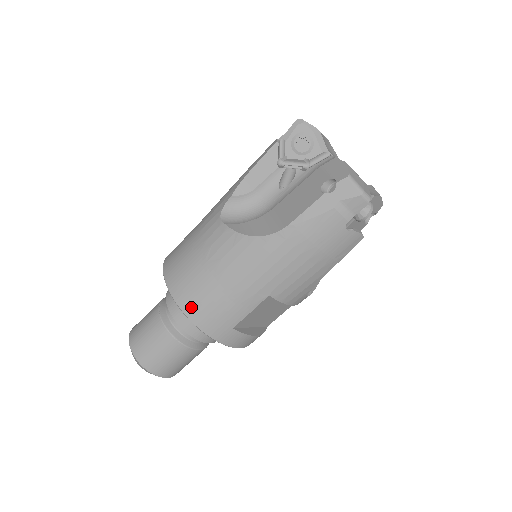
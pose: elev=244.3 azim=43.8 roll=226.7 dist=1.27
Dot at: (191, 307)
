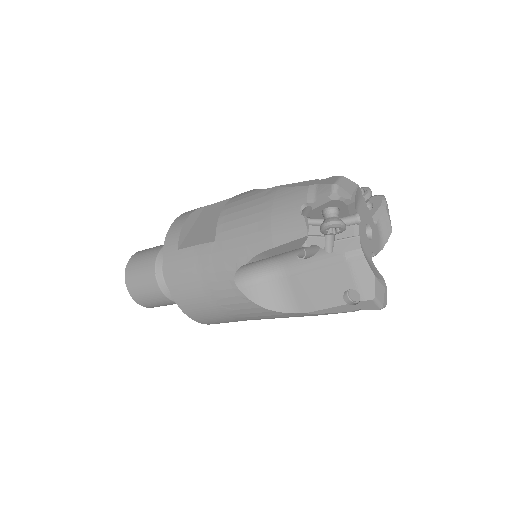
Dot at: (202, 320)
